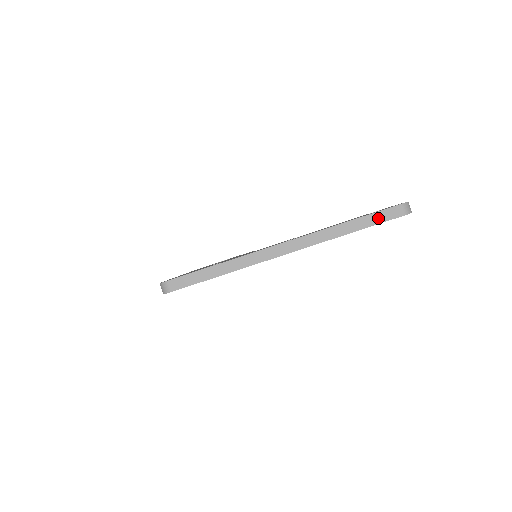
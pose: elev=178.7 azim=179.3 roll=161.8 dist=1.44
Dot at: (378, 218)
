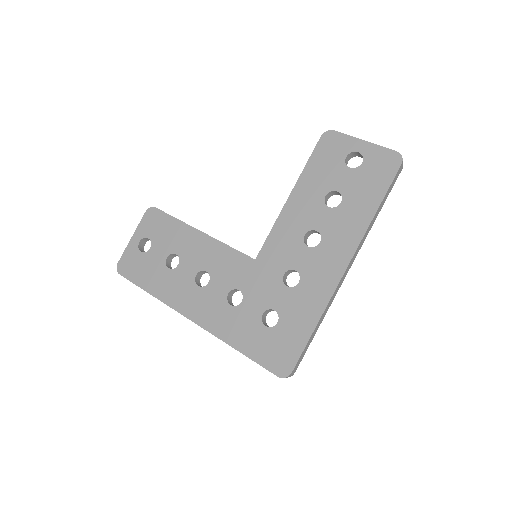
Dot at: (391, 188)
